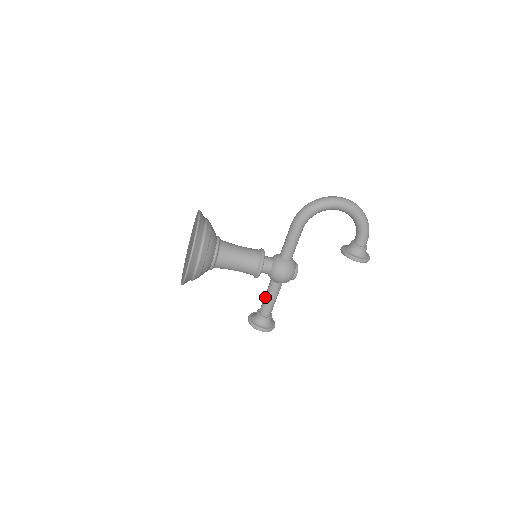
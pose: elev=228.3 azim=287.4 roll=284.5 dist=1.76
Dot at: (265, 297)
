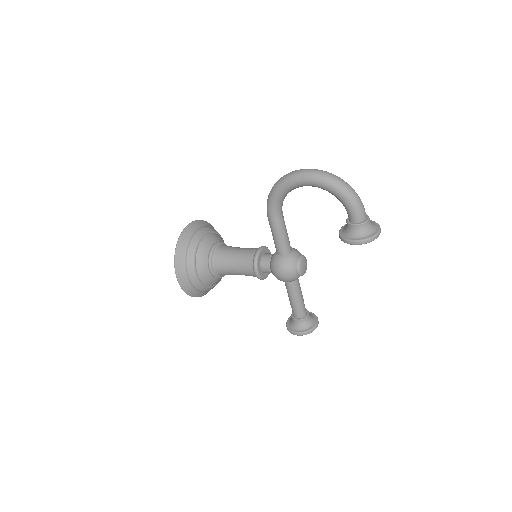
Dot at: occluded
